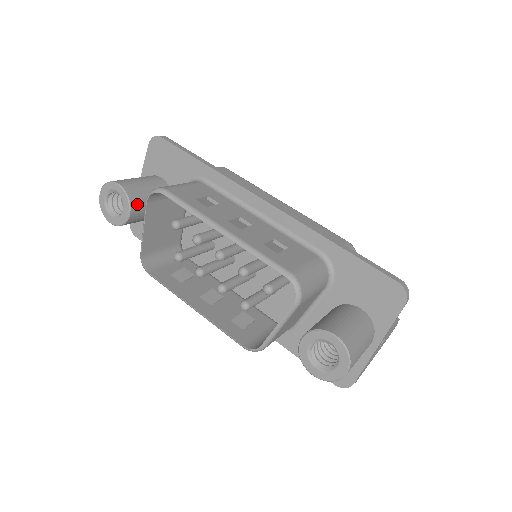
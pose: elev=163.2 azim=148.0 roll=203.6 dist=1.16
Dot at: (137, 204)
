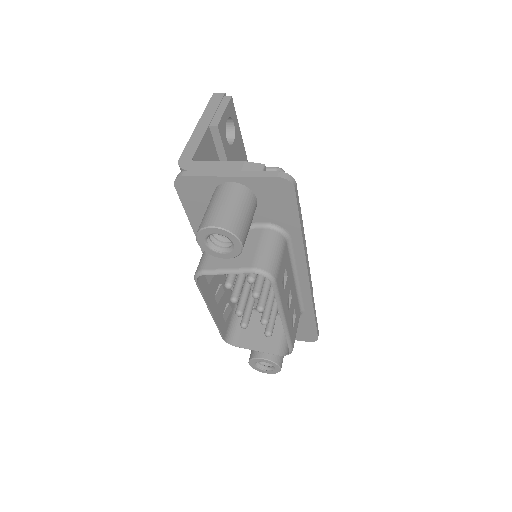
Dot at: occluded
